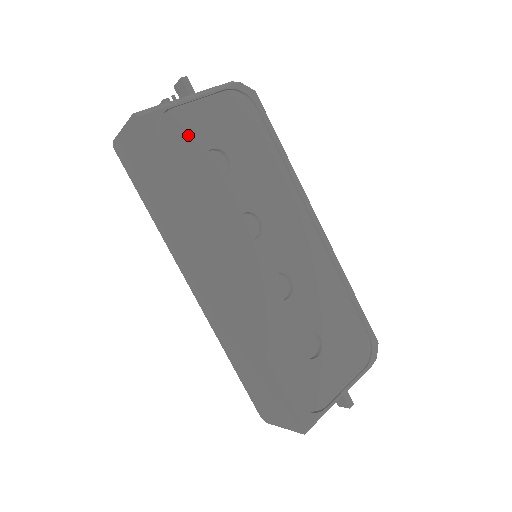
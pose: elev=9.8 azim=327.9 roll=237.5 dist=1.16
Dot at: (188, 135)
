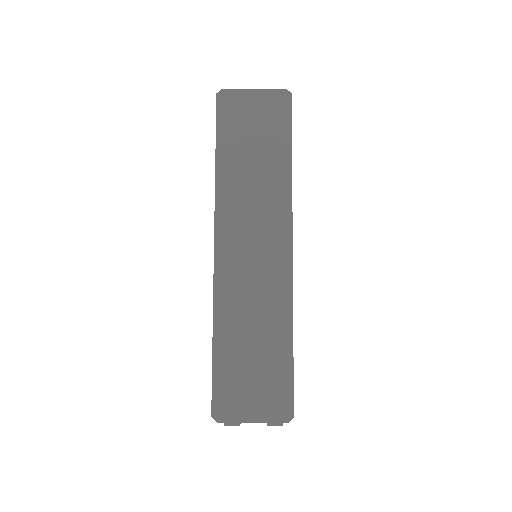
Dot at: occluded
